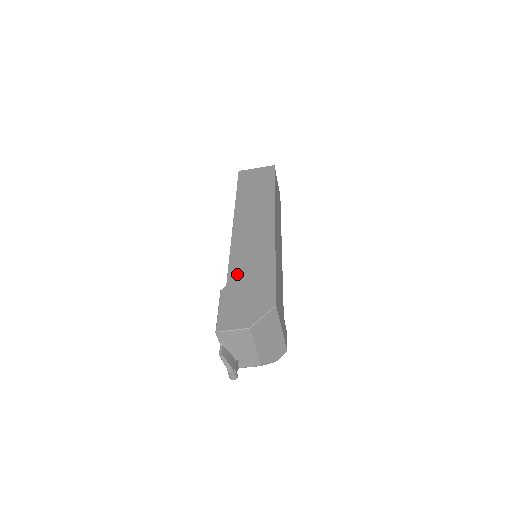
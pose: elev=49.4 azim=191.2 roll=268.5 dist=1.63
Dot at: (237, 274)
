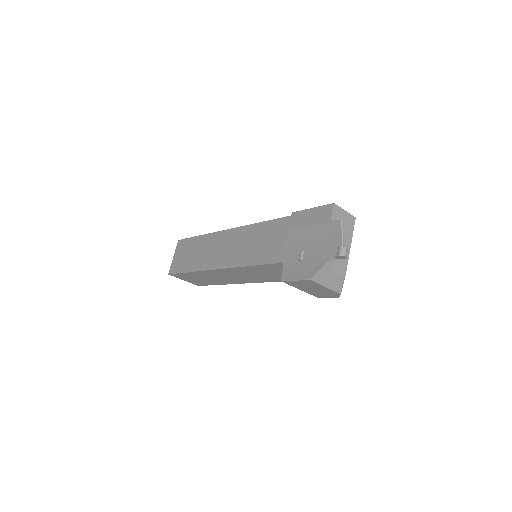
Dot at: occluded
